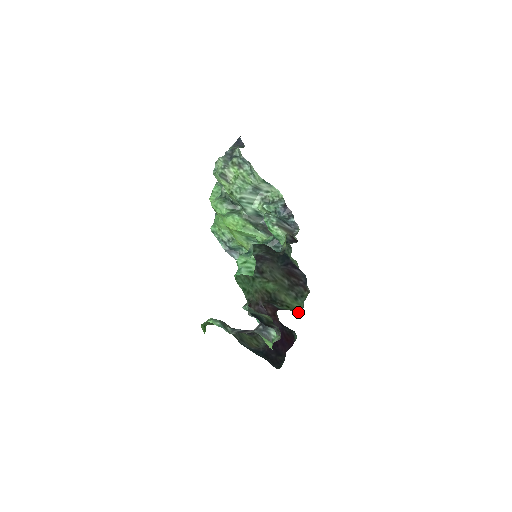
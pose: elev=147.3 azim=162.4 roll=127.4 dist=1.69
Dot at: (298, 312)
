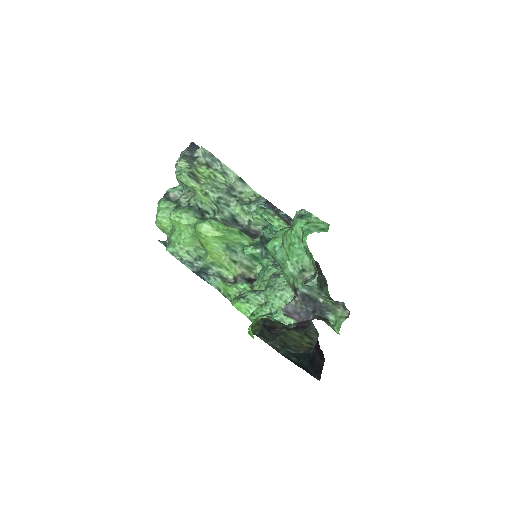
Dot at: occluded
